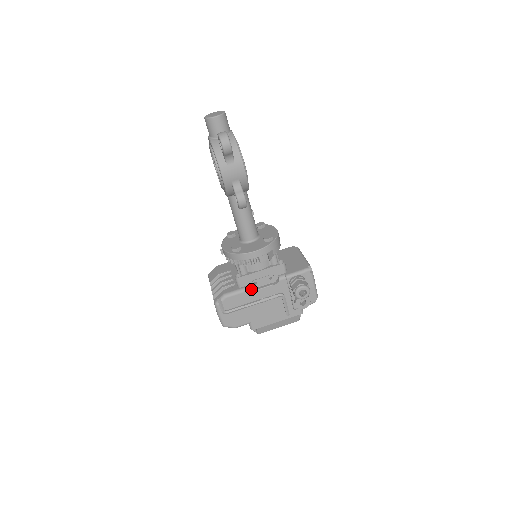
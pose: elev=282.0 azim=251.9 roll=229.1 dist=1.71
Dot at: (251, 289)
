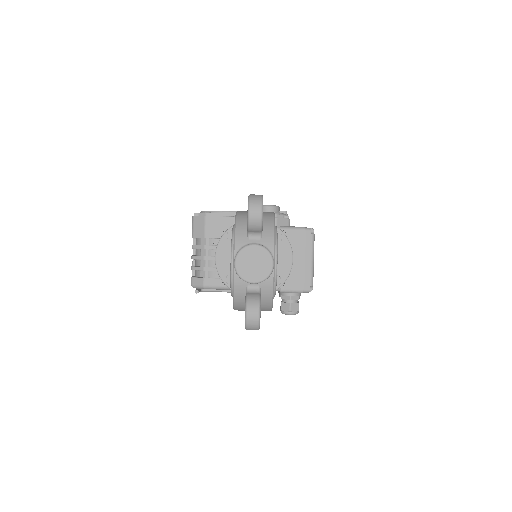
Dot at: occluded
